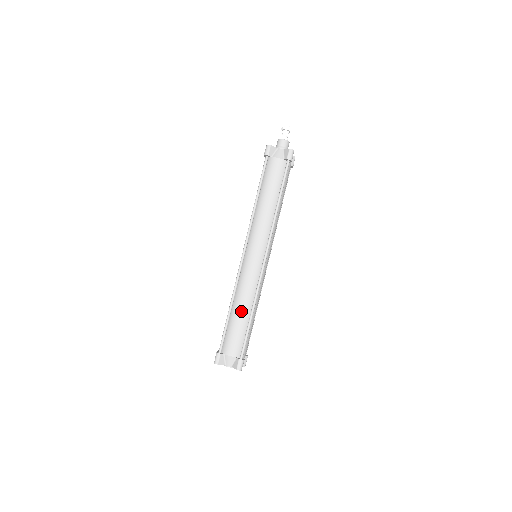
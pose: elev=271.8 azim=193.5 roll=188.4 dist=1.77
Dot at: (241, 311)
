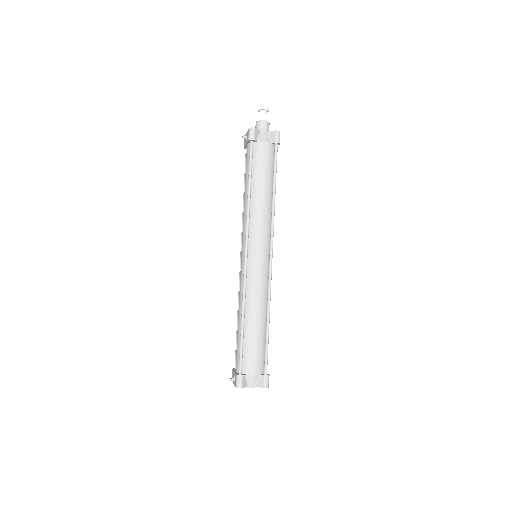
Dot at: (256, 321)
